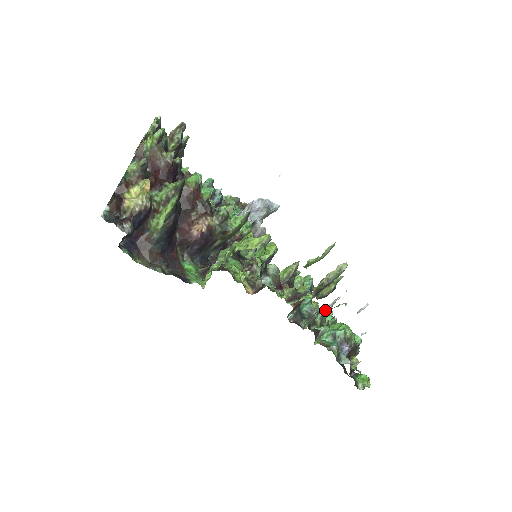
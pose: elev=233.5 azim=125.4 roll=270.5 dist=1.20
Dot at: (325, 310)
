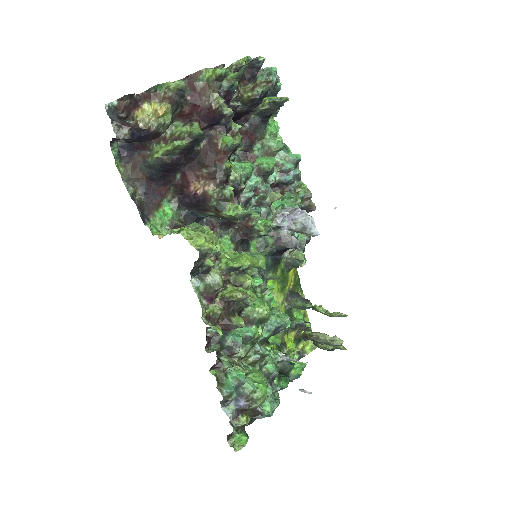
Dot at: (280, 357)
